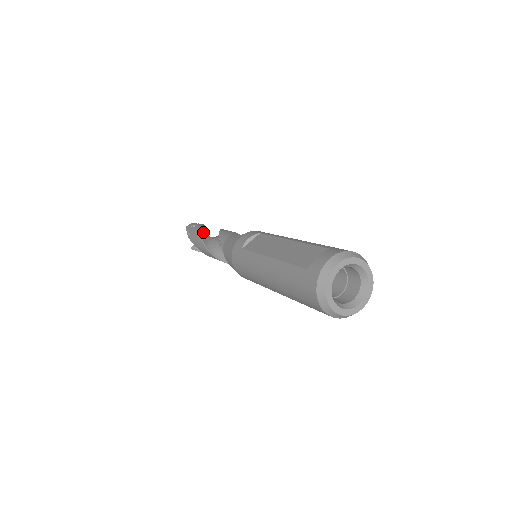
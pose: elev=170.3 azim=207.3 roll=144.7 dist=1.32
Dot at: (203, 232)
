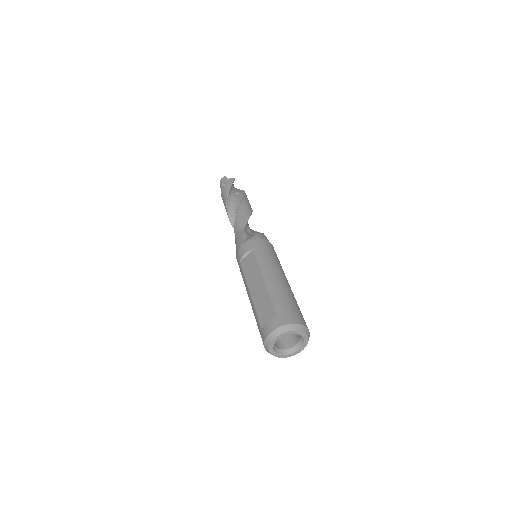
Dot at: (231, 195)
